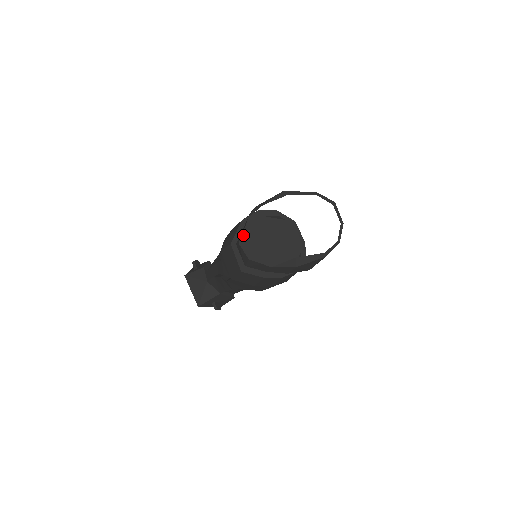
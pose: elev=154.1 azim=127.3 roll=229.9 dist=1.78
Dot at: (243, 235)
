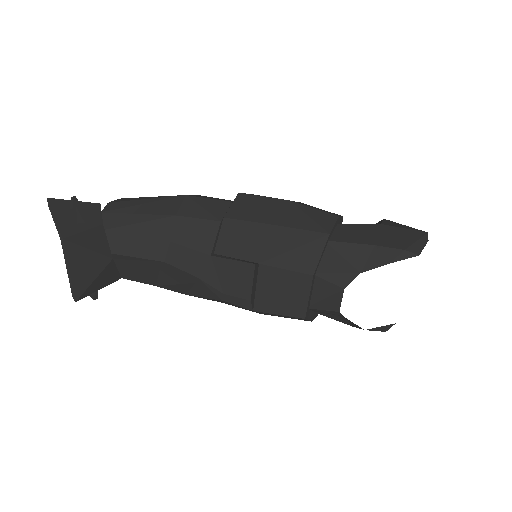
Dot at: (322, 259)
